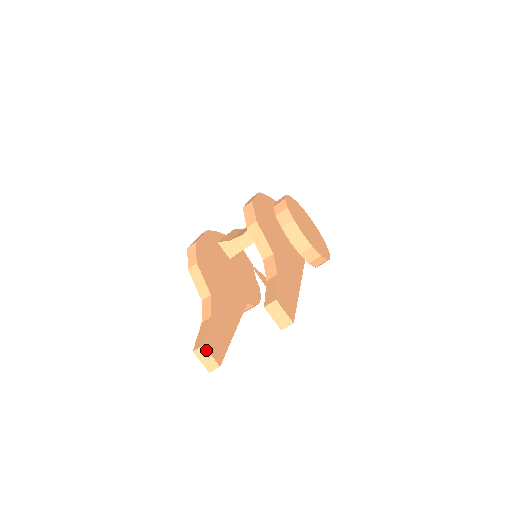
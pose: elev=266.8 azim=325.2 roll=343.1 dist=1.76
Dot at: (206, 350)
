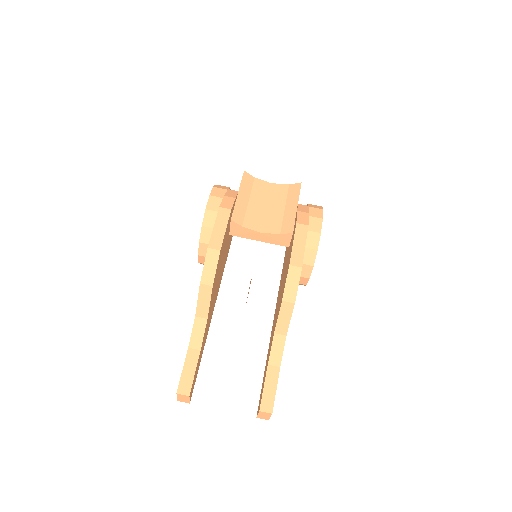
Dot at: (189, 398)
